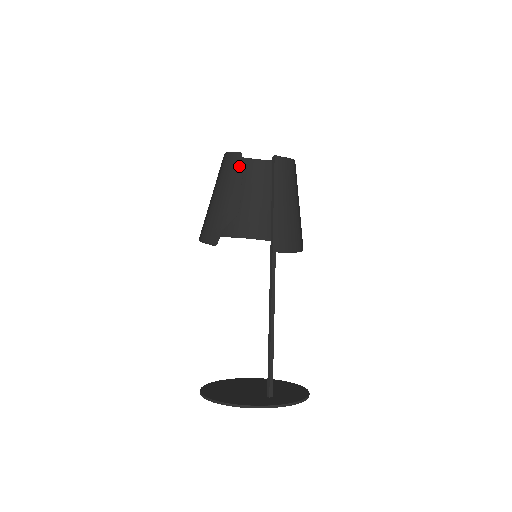
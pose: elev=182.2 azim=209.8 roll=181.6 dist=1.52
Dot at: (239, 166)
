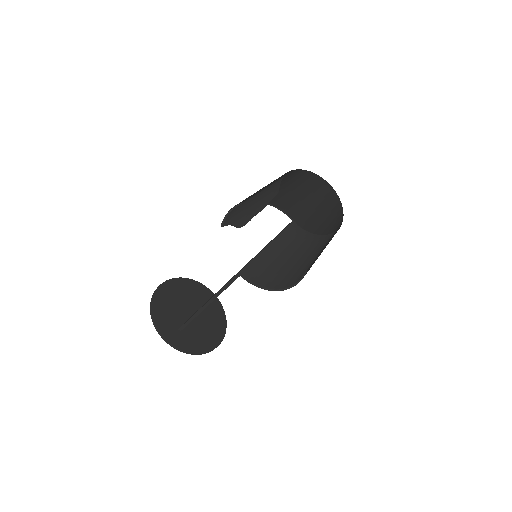
Dot at: (270, 198)
